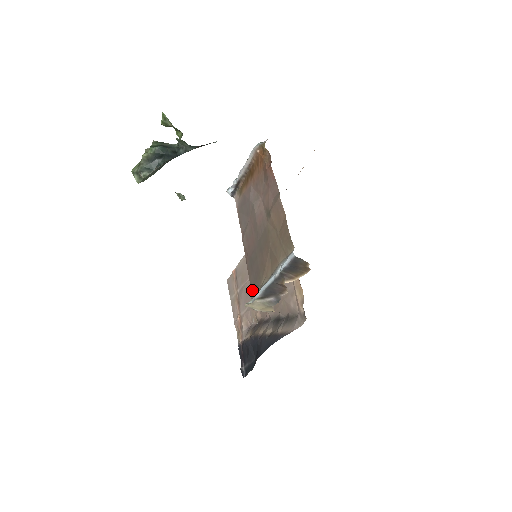
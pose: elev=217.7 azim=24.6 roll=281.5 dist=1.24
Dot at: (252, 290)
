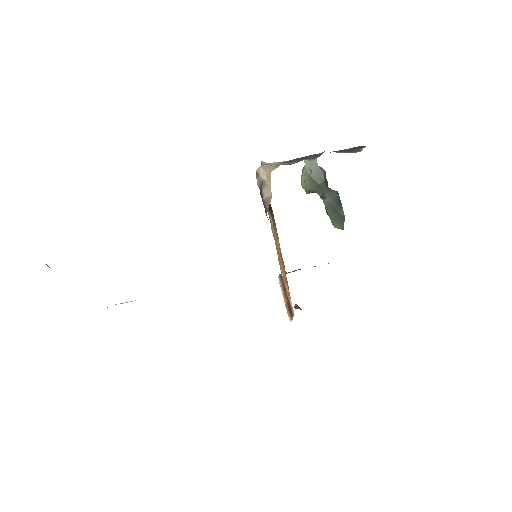
Dot at: occluded
